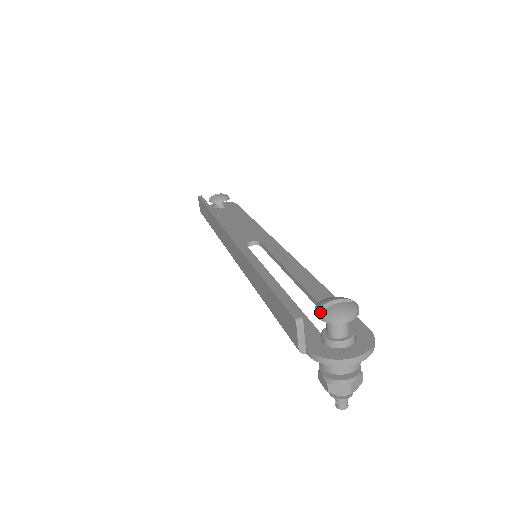
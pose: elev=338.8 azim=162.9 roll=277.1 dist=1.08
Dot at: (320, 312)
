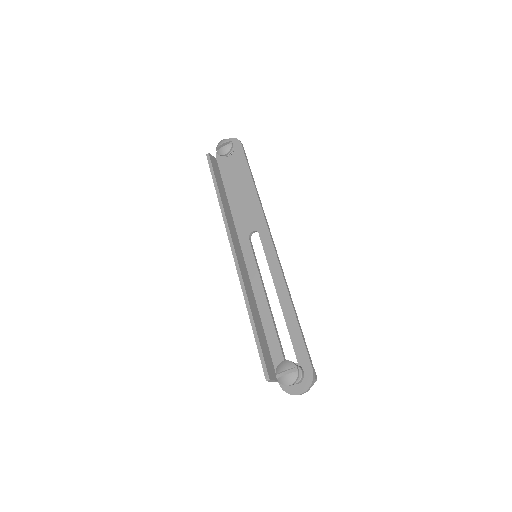
Dot at: (278, 376)
